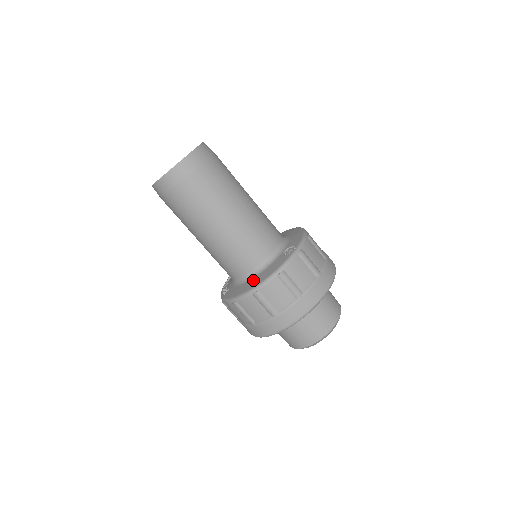
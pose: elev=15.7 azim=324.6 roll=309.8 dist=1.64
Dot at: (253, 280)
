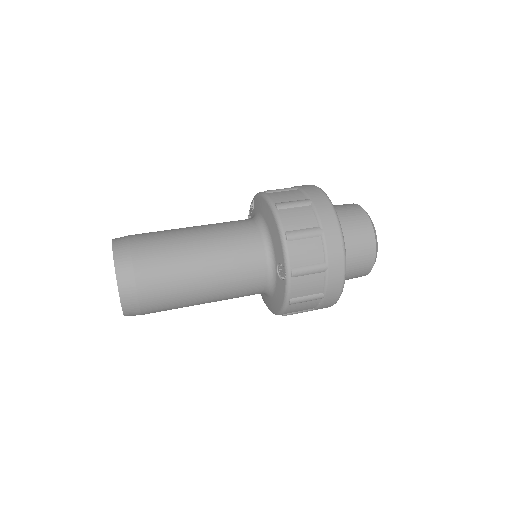
Dot at: (272, 301)
